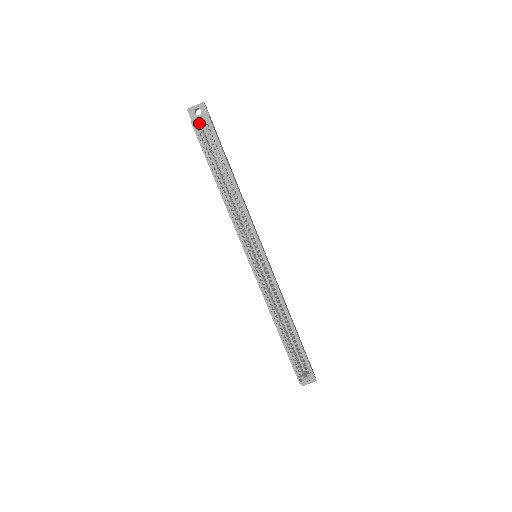
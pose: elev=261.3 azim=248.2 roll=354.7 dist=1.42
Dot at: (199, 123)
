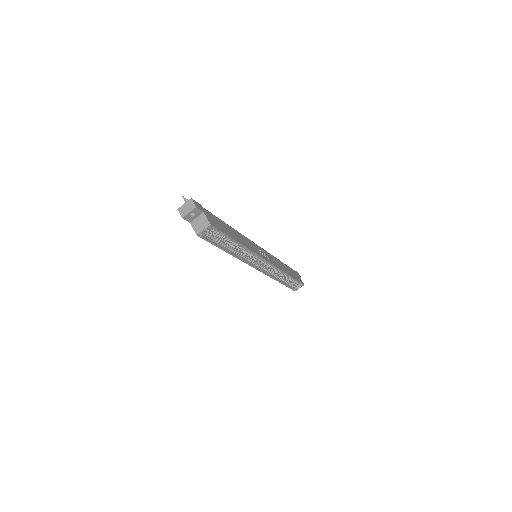
Dot at: (203, 231)
